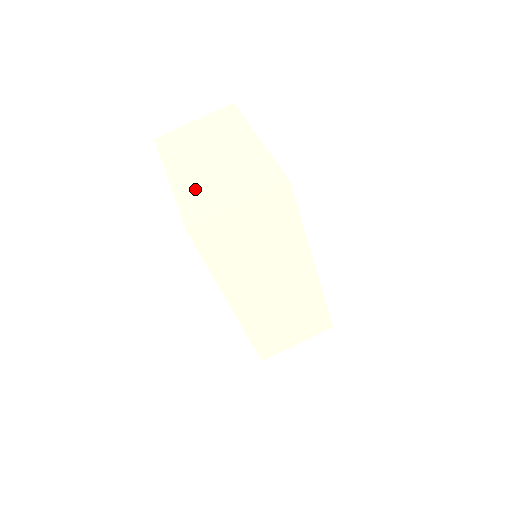
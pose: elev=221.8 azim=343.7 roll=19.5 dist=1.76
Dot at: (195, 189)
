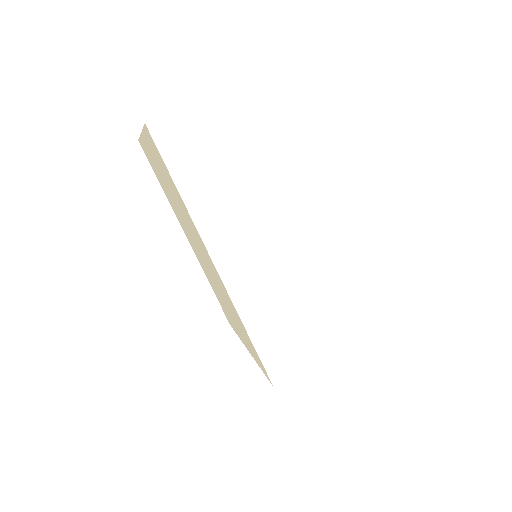
Dot at: occluded
